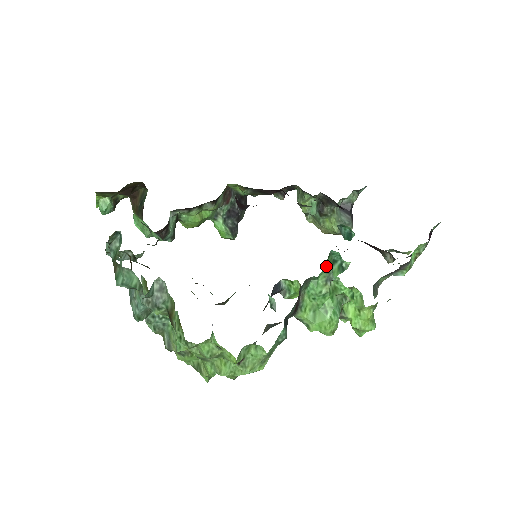
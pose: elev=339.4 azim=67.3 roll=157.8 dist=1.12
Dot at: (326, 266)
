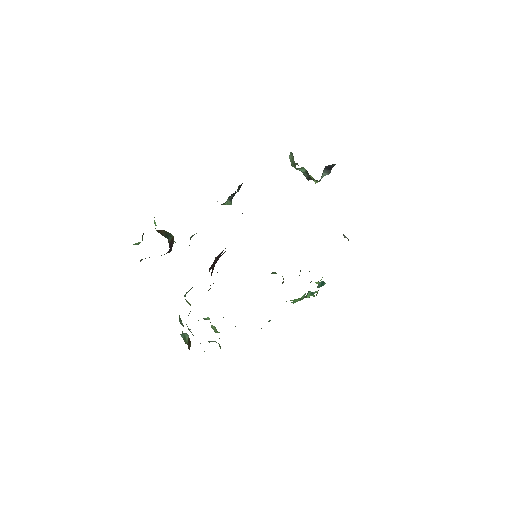
Dot at: occluded
